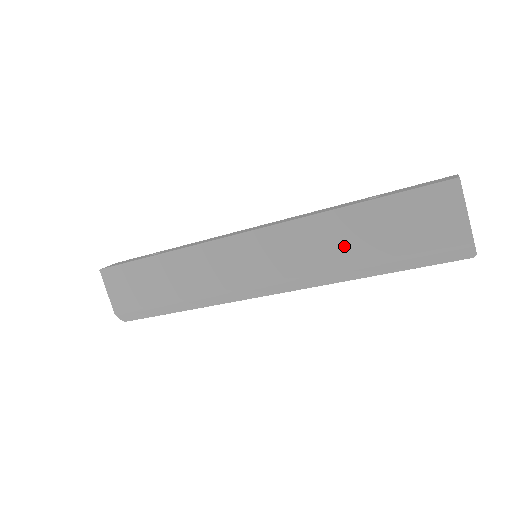
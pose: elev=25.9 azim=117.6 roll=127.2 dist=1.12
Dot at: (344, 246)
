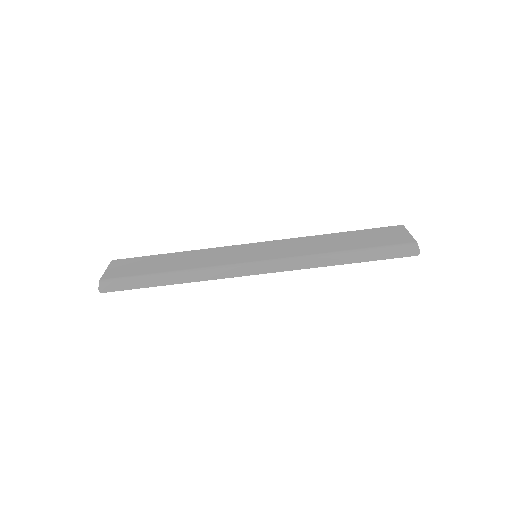
Dot at: (327, 245)
